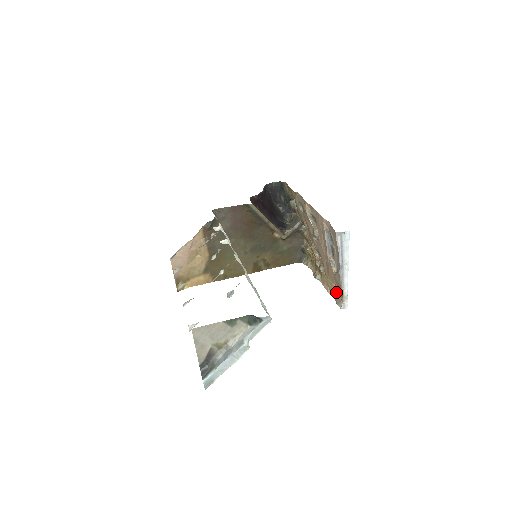
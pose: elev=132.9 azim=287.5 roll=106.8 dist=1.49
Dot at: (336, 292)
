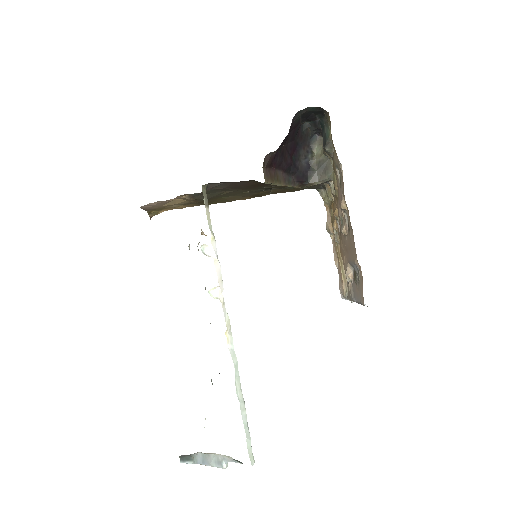
Dot at: (343, 280)
